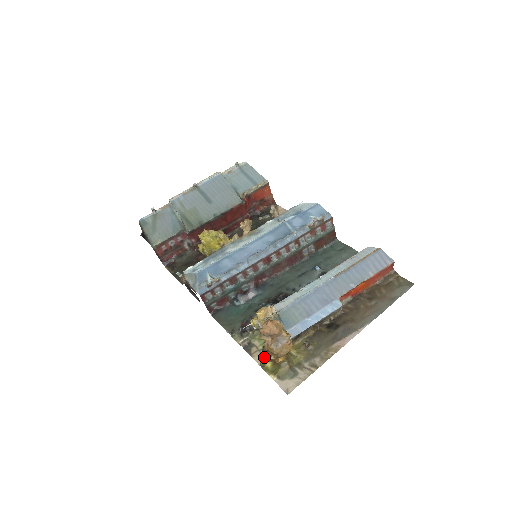
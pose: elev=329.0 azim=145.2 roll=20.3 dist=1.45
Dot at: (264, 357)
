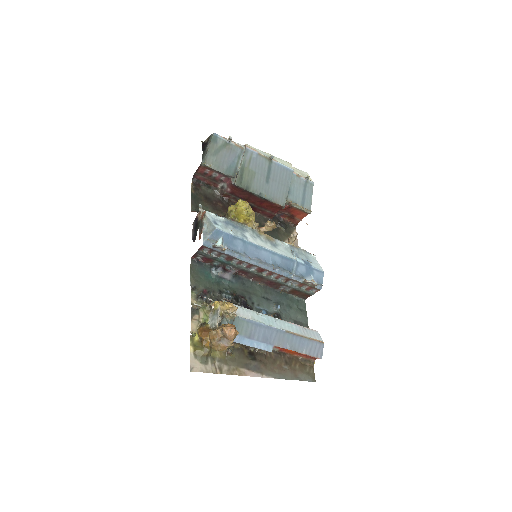
Dot at: (198, 330)
